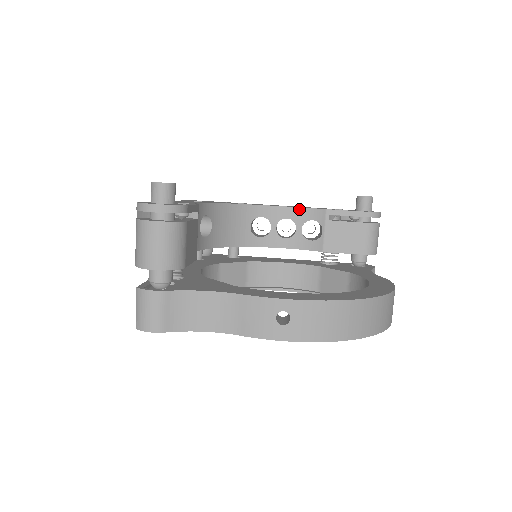
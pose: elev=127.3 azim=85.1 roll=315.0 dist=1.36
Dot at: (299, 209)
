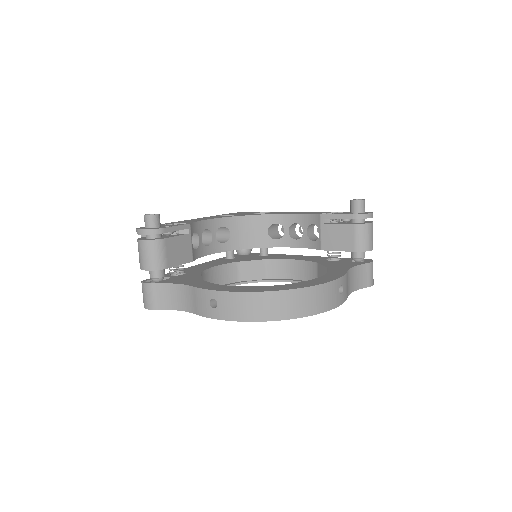
Dot at: (303, 215)
